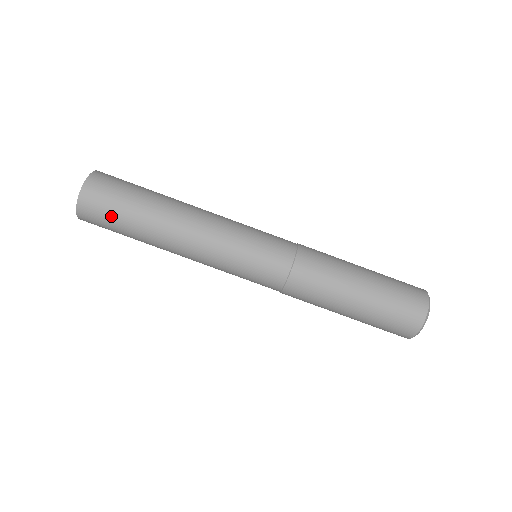
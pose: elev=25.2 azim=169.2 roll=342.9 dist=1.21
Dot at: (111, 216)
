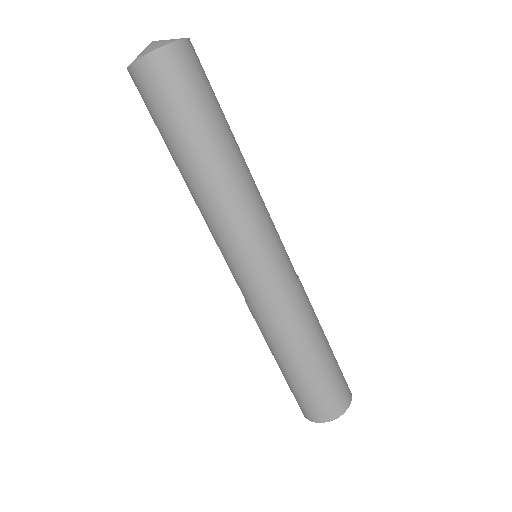
Dot at: (194, 90)
